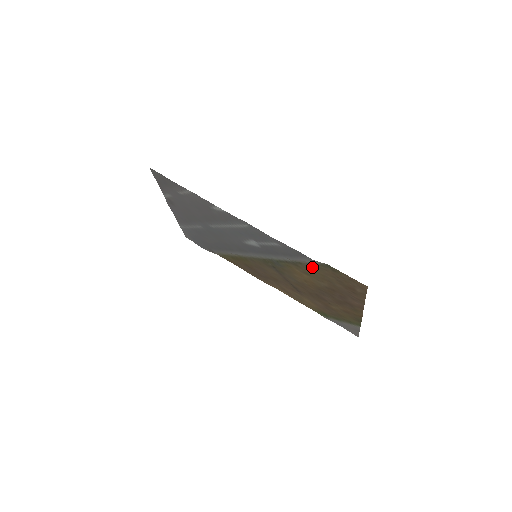
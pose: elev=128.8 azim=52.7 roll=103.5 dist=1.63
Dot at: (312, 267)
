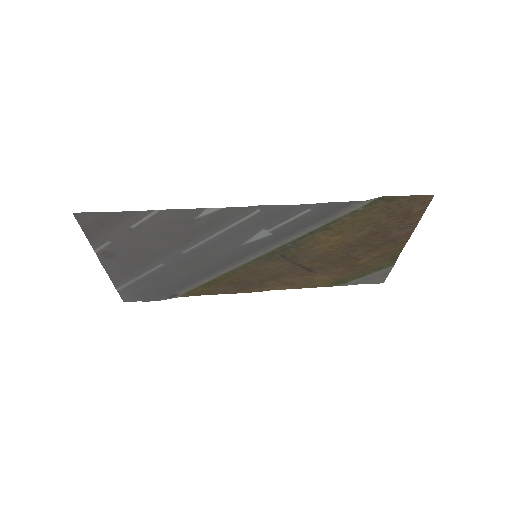
Dot at: (353, 216)
